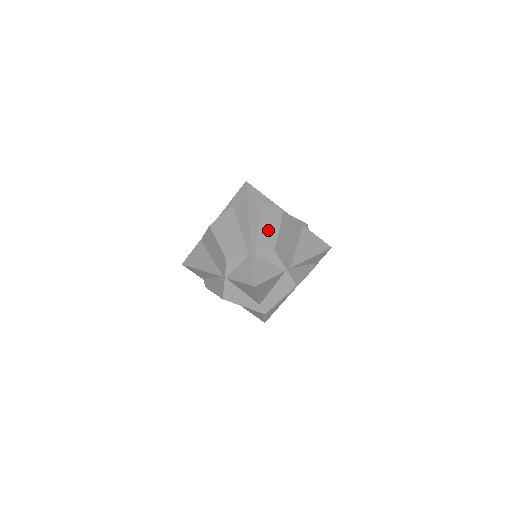
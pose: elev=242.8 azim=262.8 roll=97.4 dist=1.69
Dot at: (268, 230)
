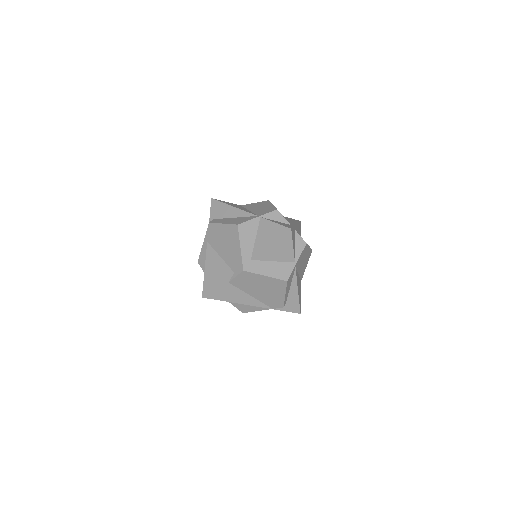
Dot at: occluded
